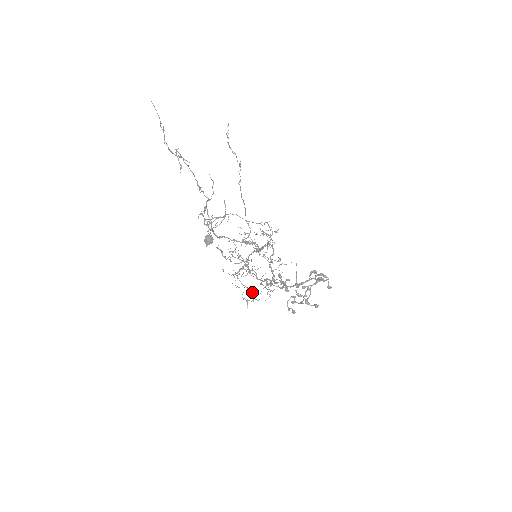
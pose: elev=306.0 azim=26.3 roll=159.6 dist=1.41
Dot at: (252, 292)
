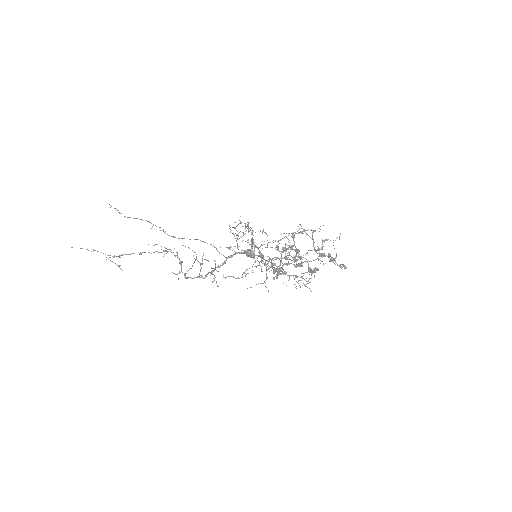
Dot at: occluded
